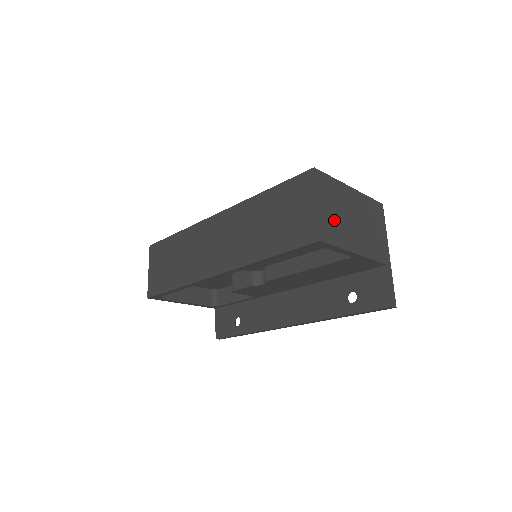
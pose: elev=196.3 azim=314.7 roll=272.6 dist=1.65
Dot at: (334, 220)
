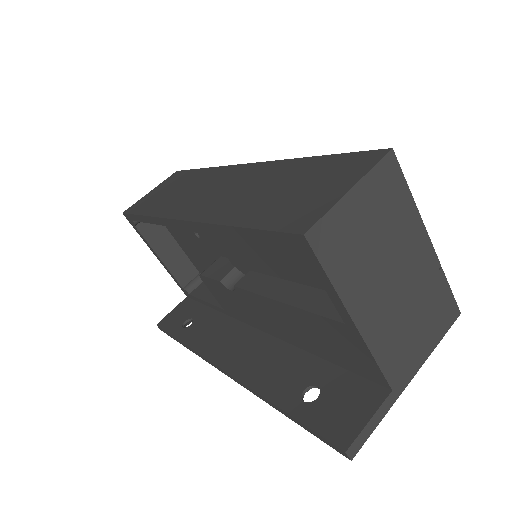
Dot at: (358, 240)
